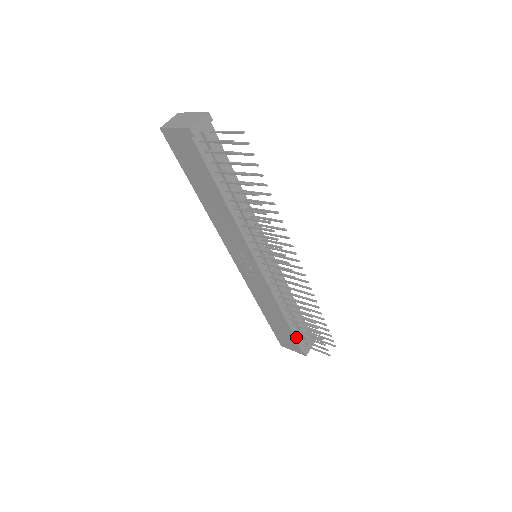
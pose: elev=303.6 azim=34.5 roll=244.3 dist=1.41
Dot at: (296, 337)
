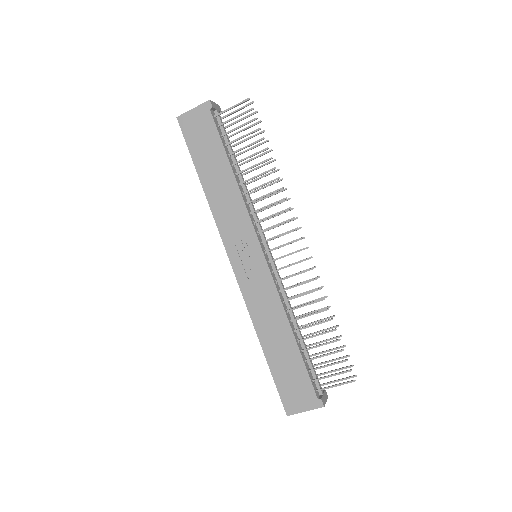
Dot at: (308, 373)
